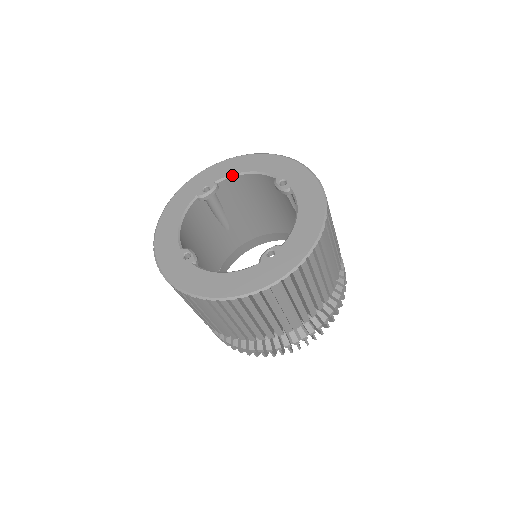
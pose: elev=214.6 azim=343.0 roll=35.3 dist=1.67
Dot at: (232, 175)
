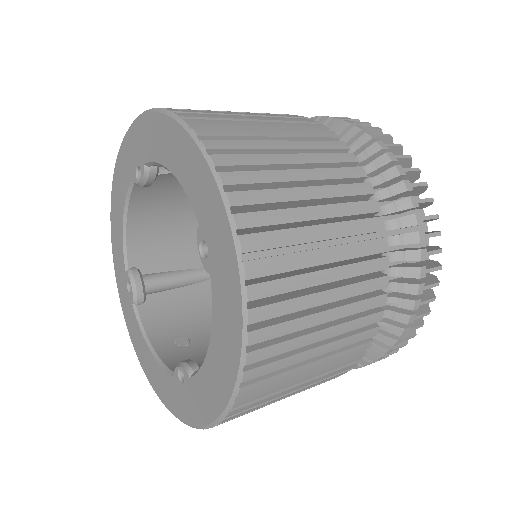
Dot at: (159, 164)
